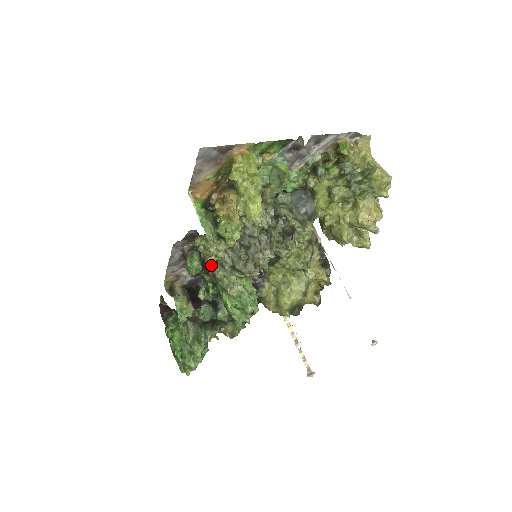
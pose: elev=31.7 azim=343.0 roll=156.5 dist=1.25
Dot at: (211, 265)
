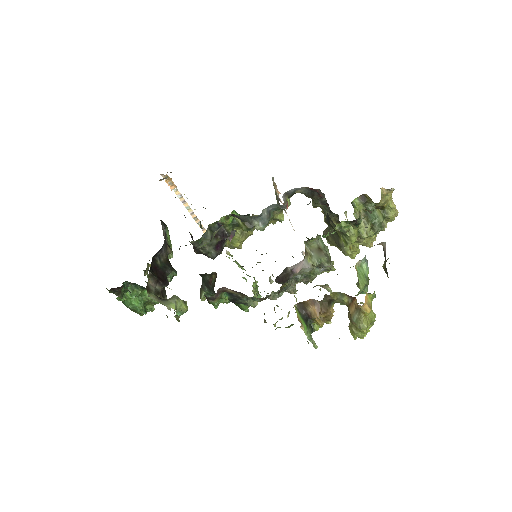
Dot at: (246, 302)
